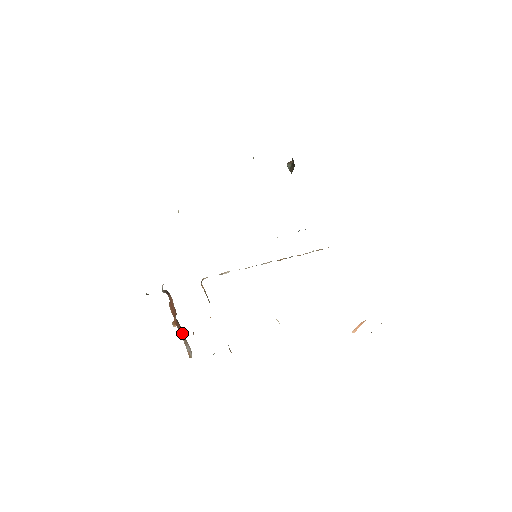
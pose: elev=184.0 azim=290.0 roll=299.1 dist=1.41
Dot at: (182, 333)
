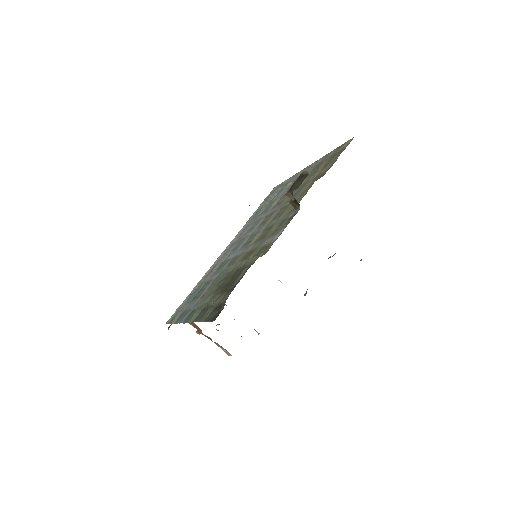
Dot at: (214, 342)
